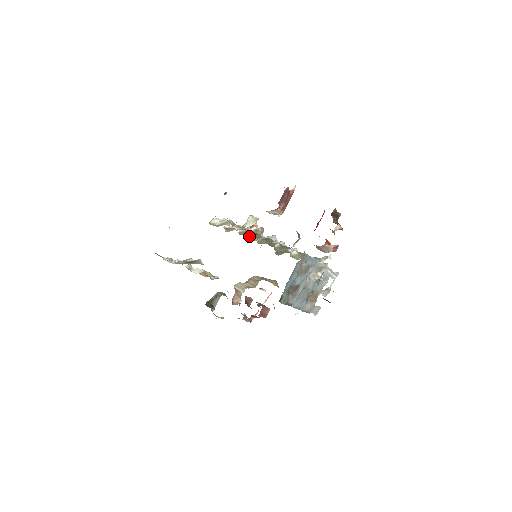
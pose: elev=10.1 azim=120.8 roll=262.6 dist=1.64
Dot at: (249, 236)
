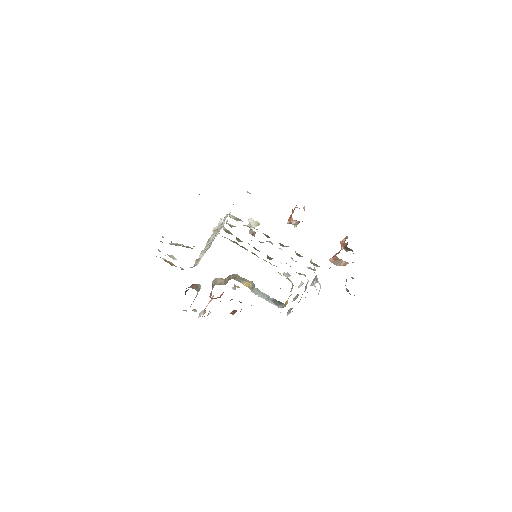
Dot at: occluded
